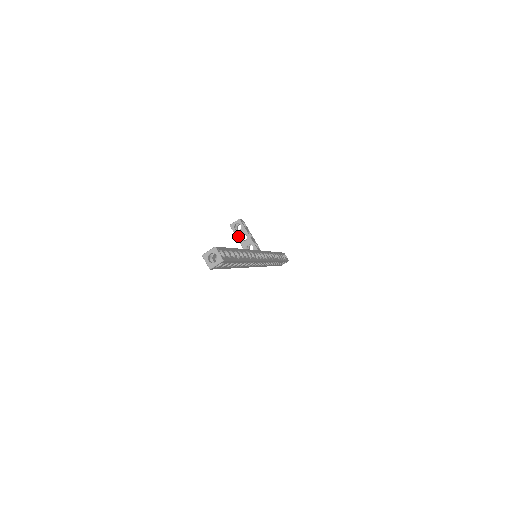
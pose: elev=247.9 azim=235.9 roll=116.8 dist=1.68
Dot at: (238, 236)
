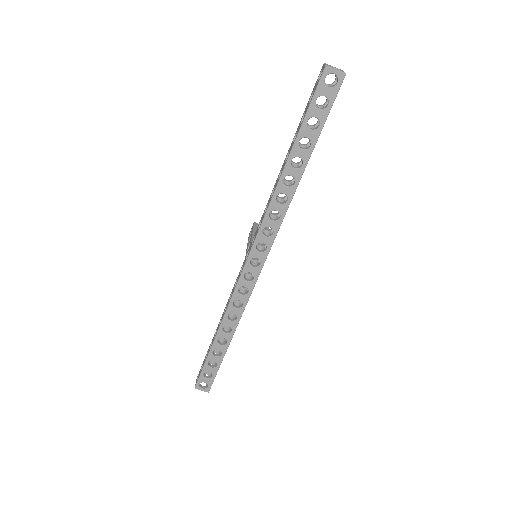
Dot at: occluded
